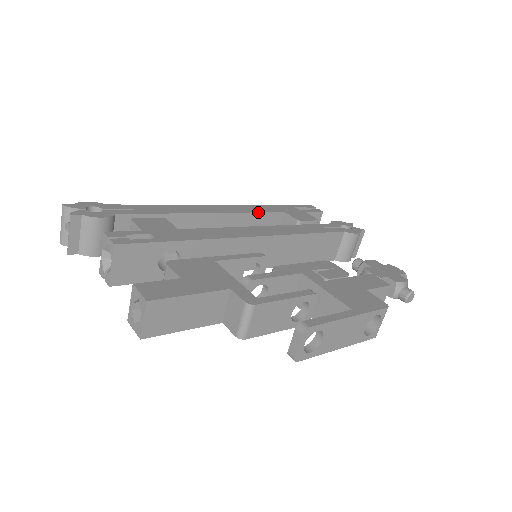
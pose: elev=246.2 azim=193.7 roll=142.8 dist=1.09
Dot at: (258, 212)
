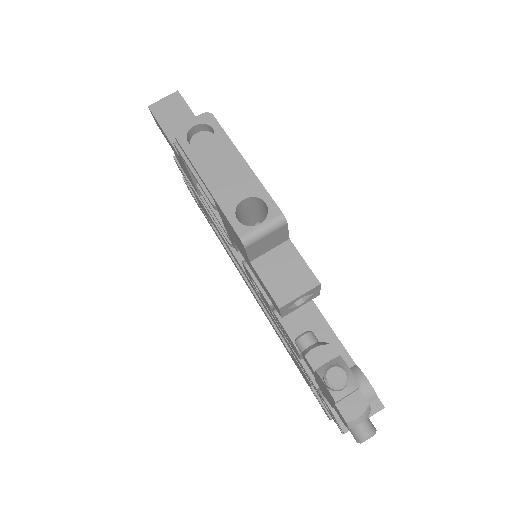
Dot at: occluded
